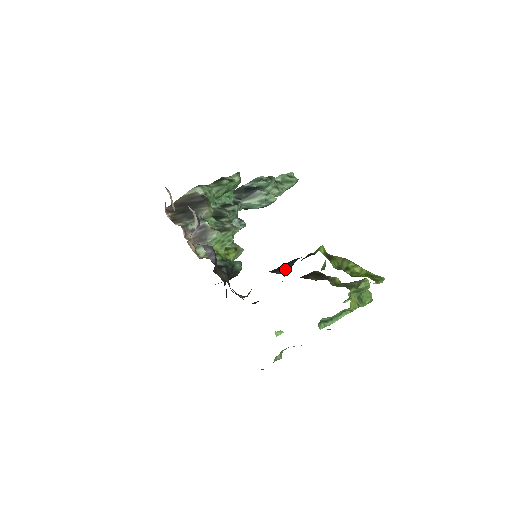
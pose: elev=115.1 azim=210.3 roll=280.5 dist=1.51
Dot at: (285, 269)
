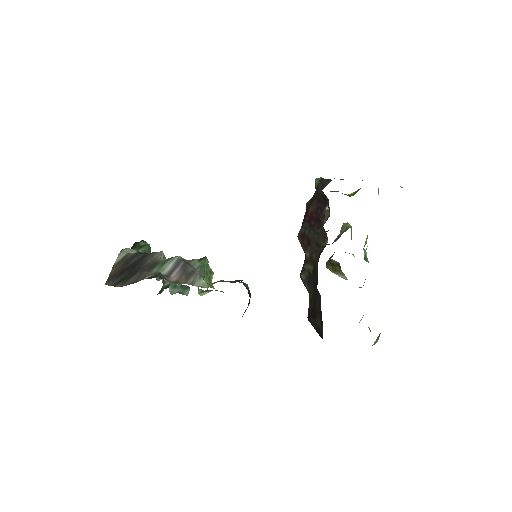
Dot at: (327, 182)
